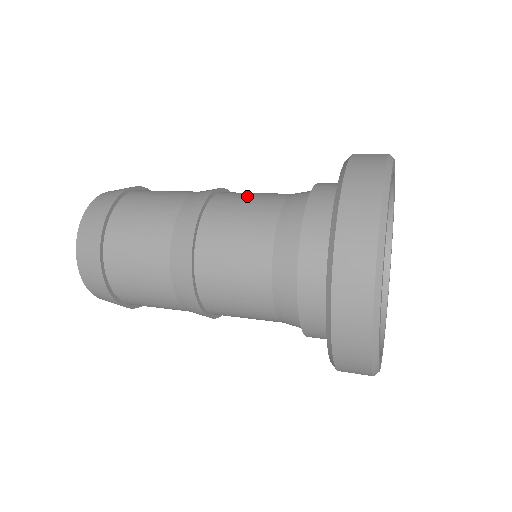
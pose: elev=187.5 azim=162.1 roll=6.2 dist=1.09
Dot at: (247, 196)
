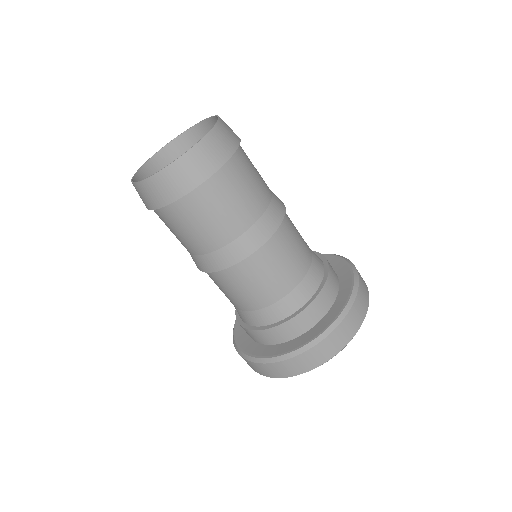
Dot at: (297, 237)
